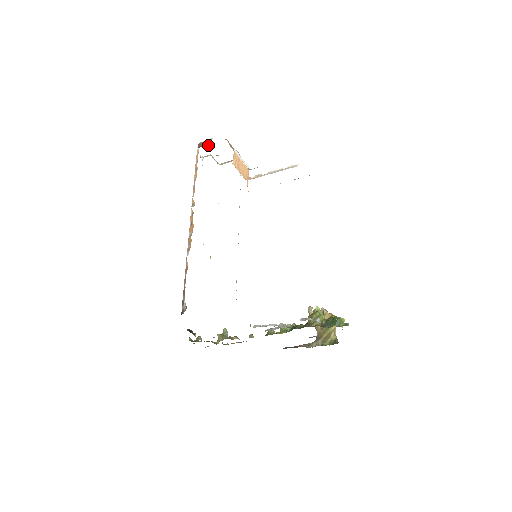
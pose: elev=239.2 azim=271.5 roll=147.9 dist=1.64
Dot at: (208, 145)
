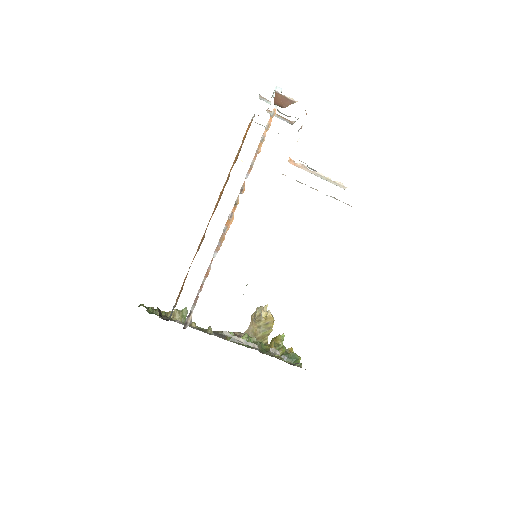
Dot at: occluded
